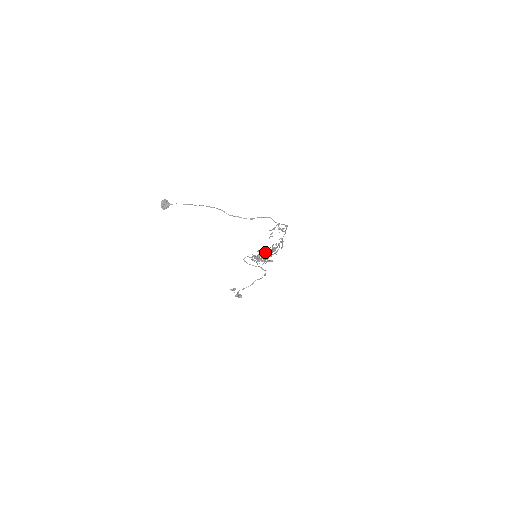
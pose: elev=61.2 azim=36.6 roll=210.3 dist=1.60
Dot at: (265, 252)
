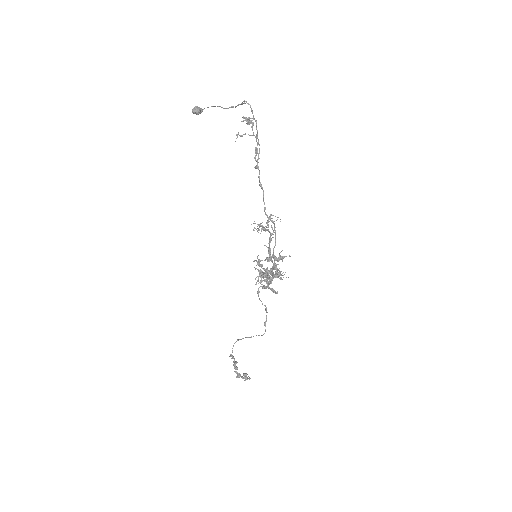
Dot at: (276, 273)
